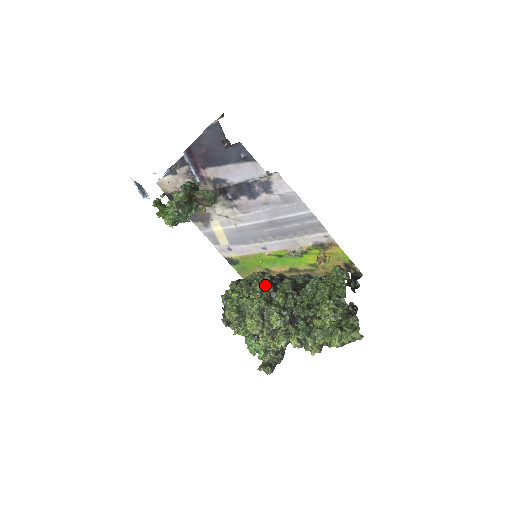
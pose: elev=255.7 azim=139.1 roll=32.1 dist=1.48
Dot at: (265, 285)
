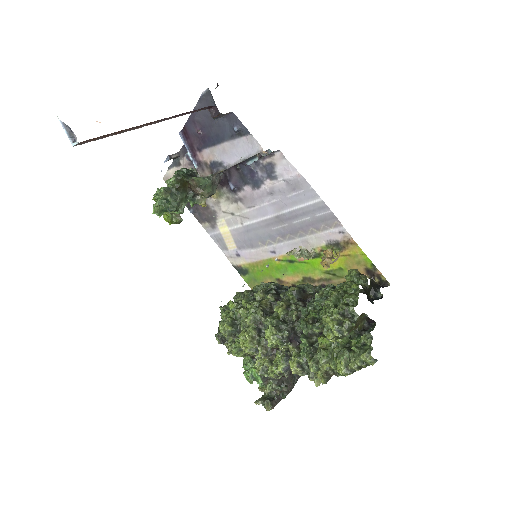
Dot at: (266, 293)
